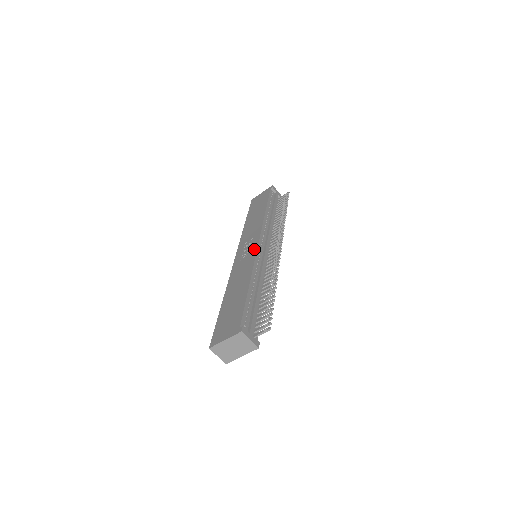
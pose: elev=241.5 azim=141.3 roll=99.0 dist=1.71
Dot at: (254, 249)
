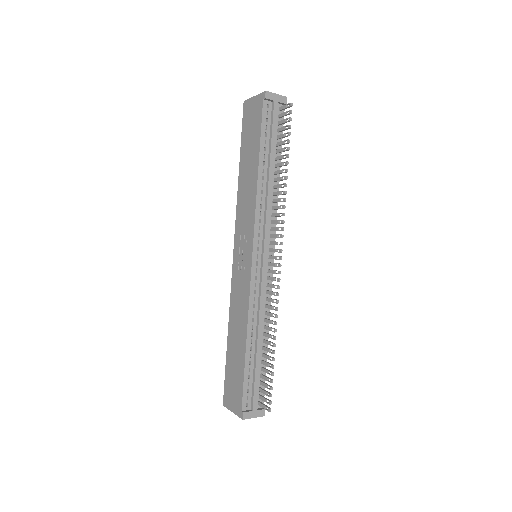
Dot at: (248, 269)
